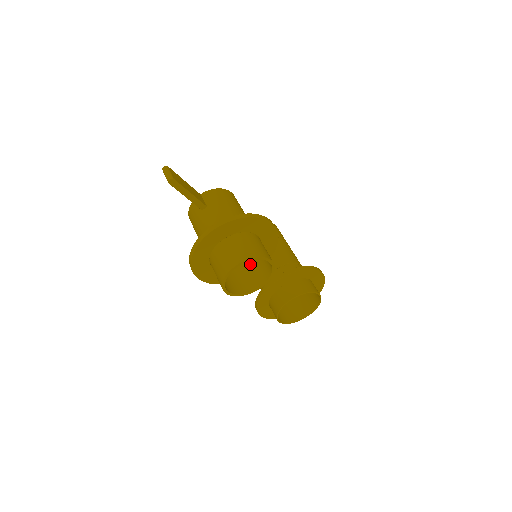
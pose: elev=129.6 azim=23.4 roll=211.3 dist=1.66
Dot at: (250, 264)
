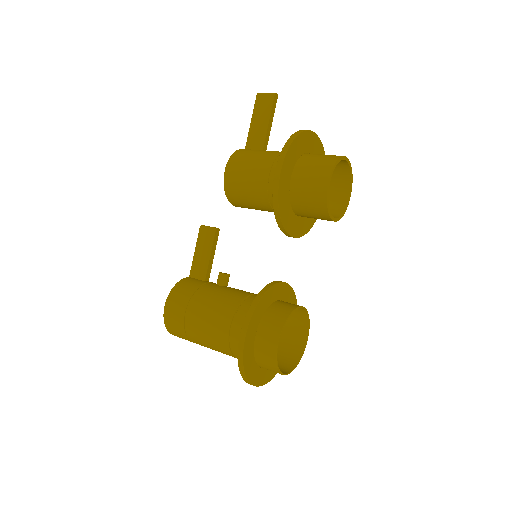
Dot at: occluded
